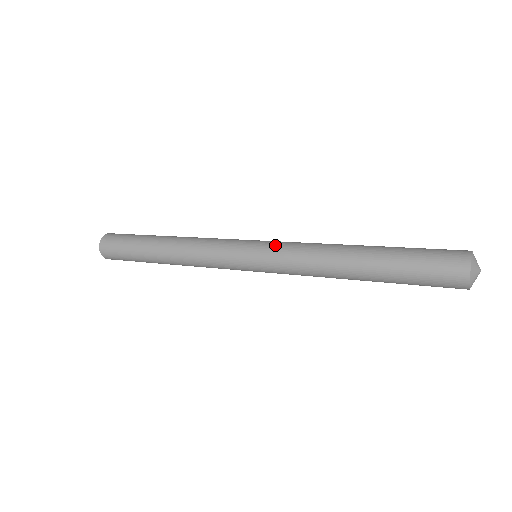
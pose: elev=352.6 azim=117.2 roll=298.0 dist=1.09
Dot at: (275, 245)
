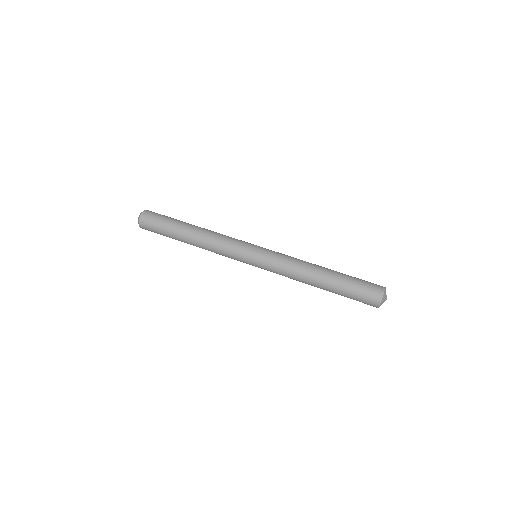
Dot at: (271, 256)
